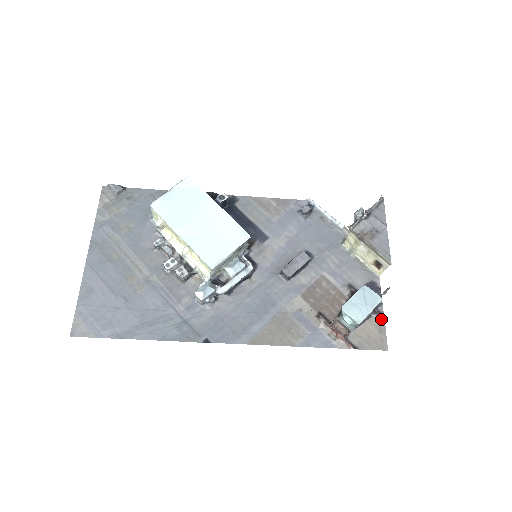
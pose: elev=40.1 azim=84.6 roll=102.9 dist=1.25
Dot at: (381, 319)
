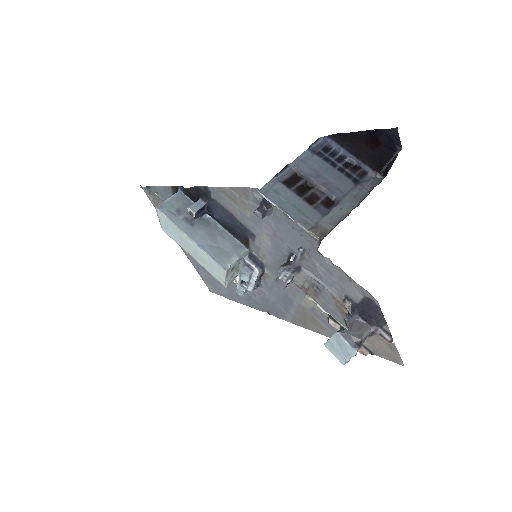
Dot at: (387, 340)
